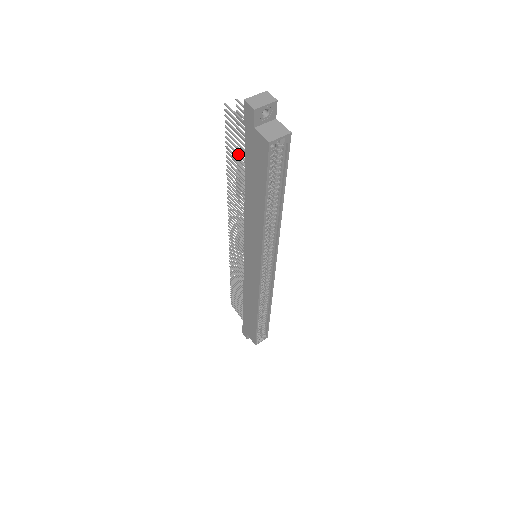
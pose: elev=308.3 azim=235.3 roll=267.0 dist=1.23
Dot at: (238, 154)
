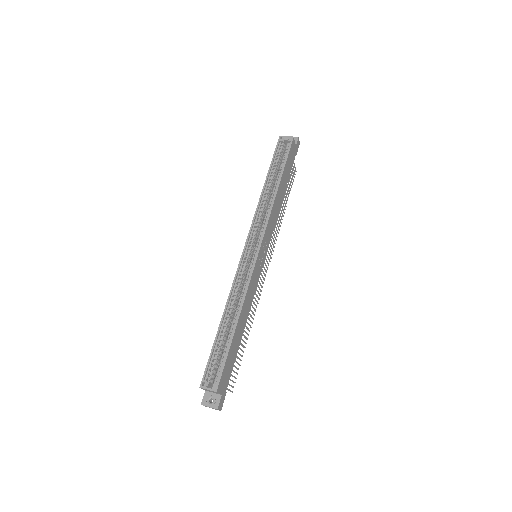
Dot at: occluded
